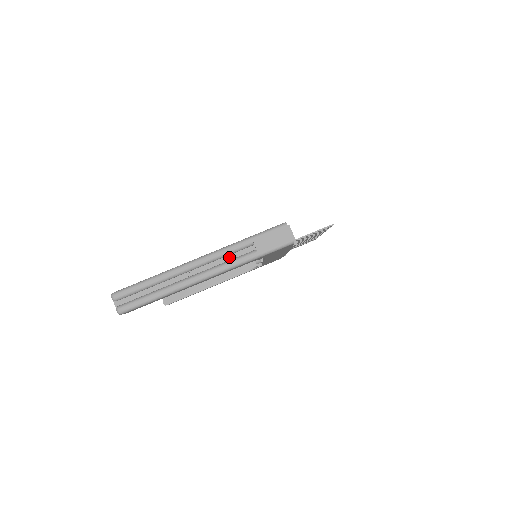
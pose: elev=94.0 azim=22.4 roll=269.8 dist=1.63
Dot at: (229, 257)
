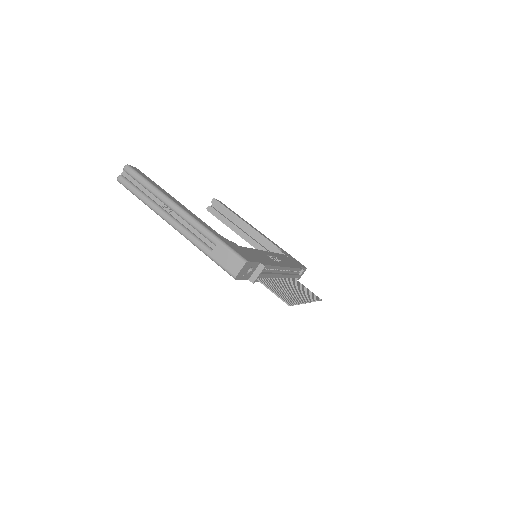
Dot at: (197, 233)
